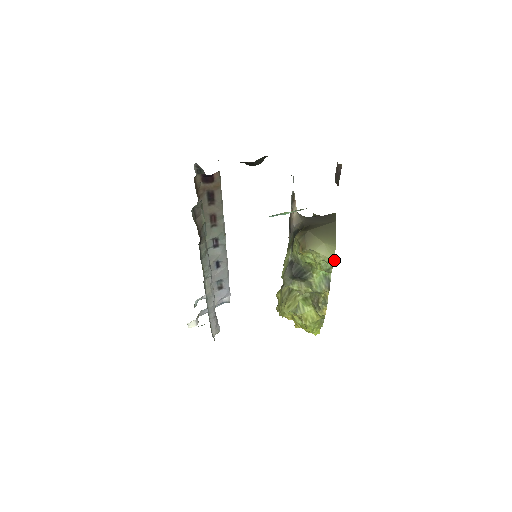
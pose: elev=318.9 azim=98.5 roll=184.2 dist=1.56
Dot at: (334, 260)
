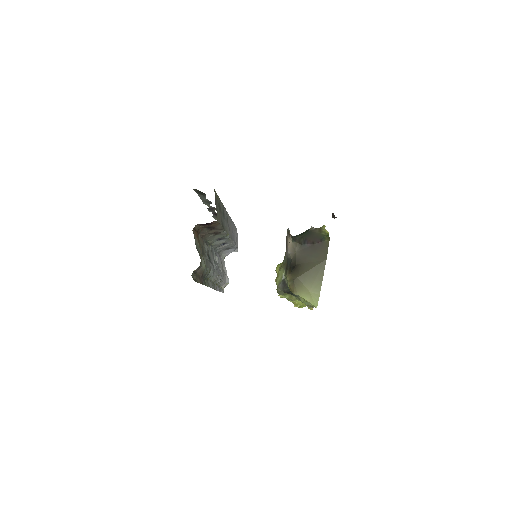
Dot at: occluded
